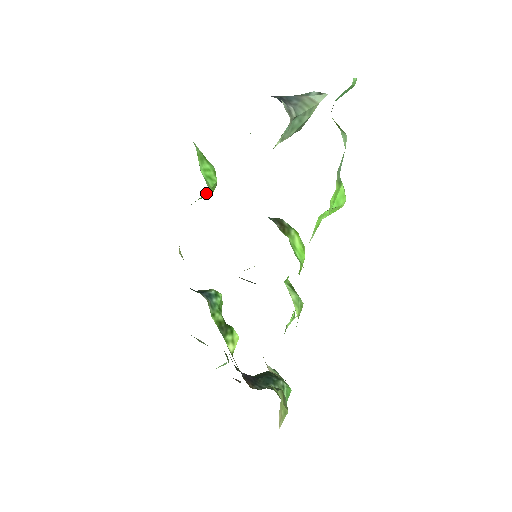
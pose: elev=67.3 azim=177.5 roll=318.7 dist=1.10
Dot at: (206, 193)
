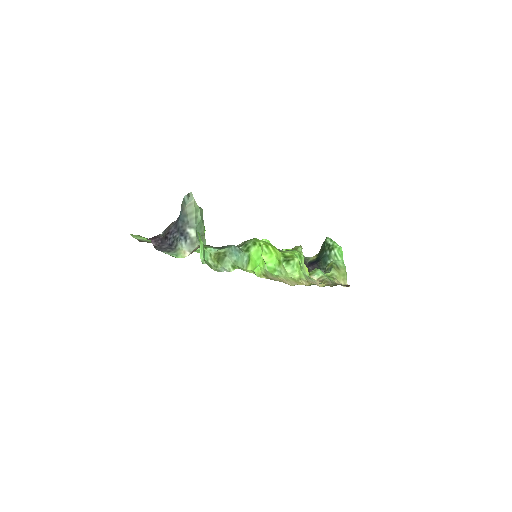
Dot at: occluded
